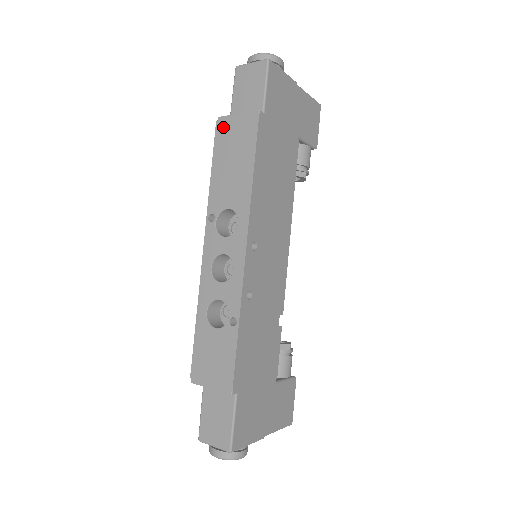
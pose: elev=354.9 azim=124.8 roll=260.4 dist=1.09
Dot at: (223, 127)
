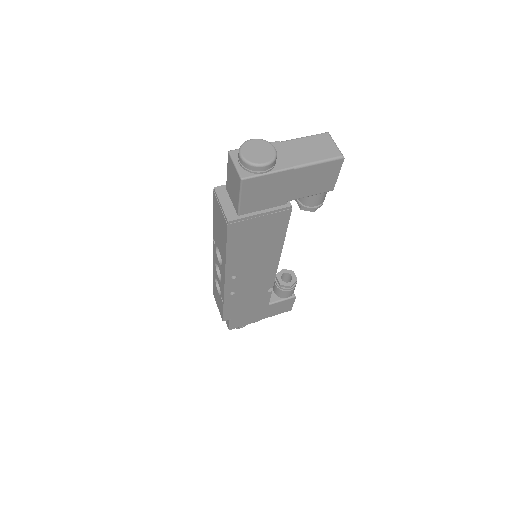
Dot at: (215, 200)
